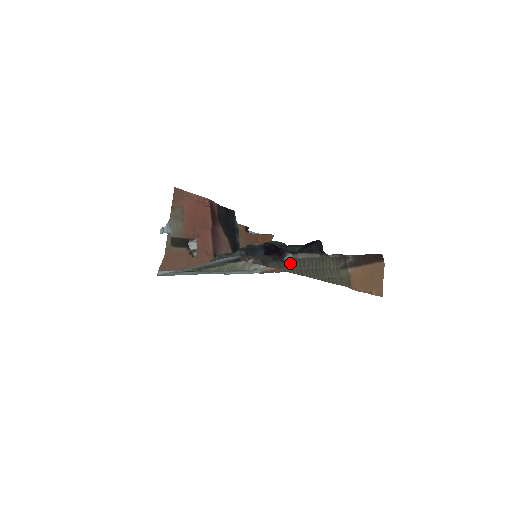
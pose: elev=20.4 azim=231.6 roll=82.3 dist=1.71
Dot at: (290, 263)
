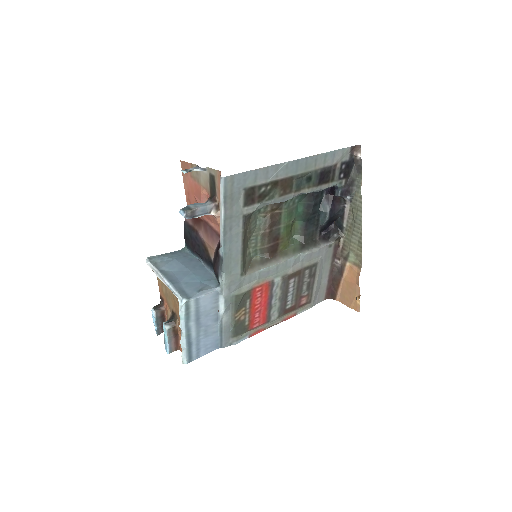
Dot at: (354, 198)
